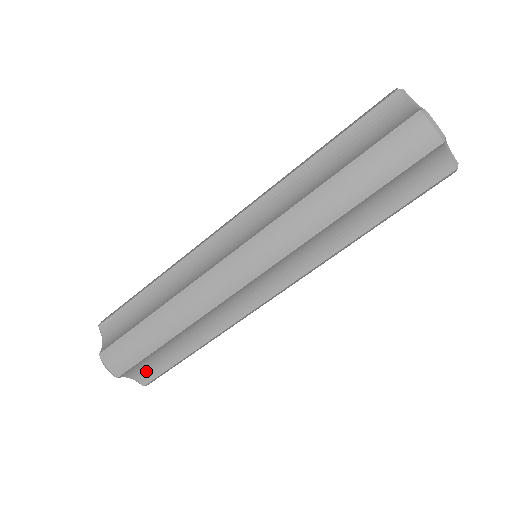
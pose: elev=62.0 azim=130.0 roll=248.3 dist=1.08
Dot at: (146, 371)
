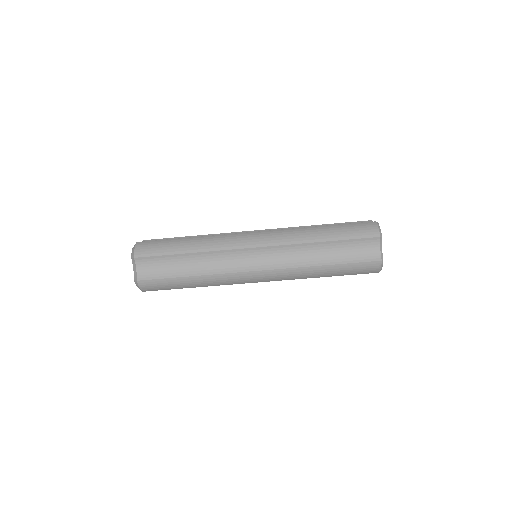
Dot at: occluded
